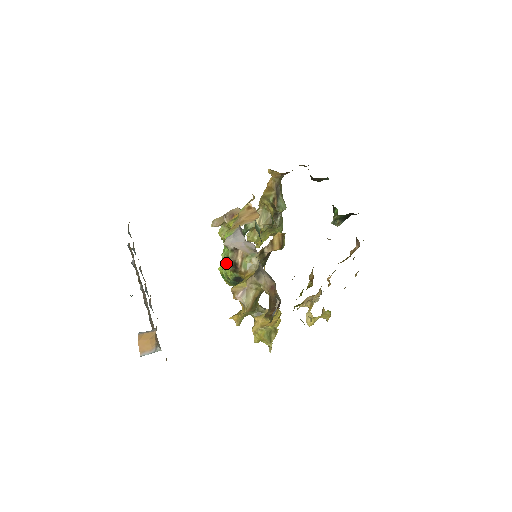
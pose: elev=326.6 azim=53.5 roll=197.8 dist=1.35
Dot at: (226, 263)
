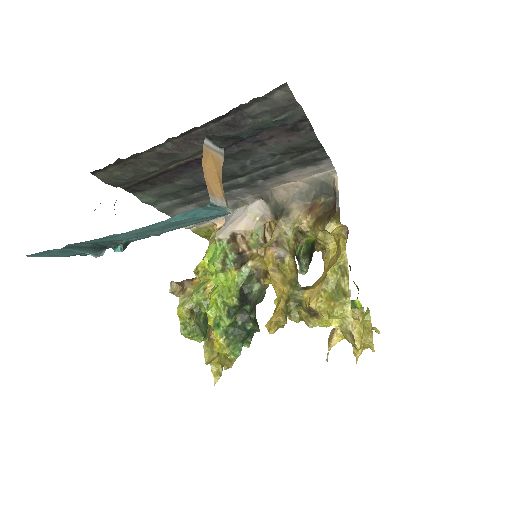
Dot at: (219, 288)
